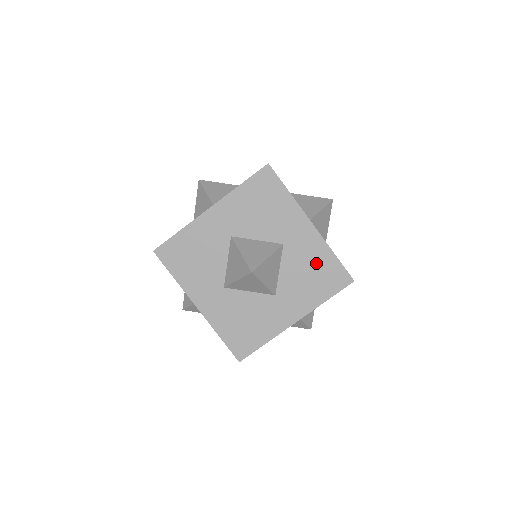
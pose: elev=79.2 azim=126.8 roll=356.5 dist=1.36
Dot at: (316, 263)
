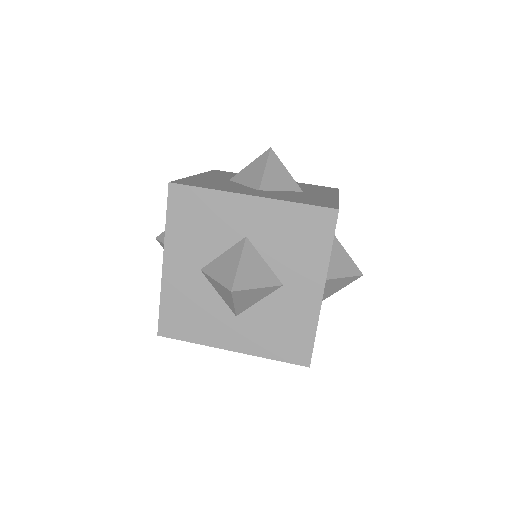
Dot at: (317, 199)
